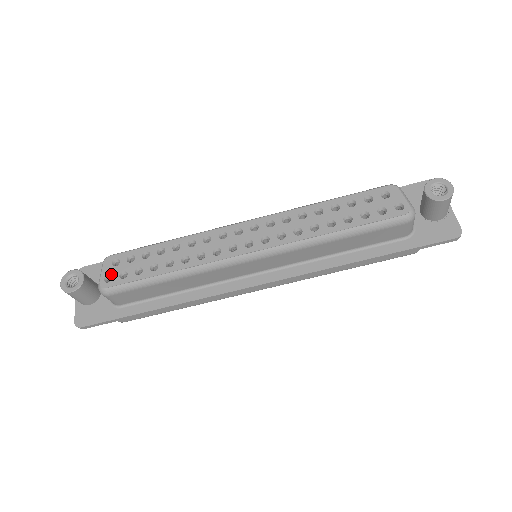
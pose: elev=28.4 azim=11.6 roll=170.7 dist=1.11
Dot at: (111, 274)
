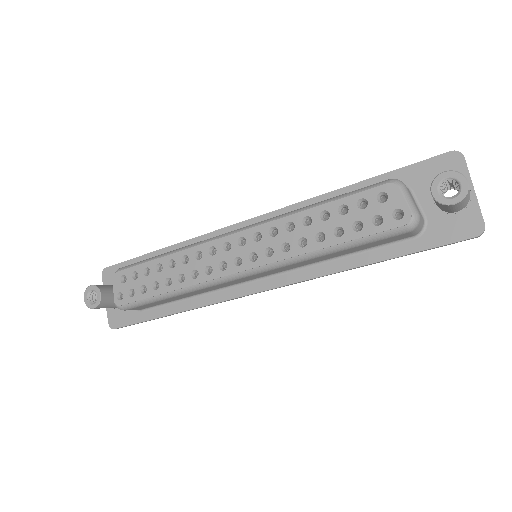
Dot at: (121, 292)
